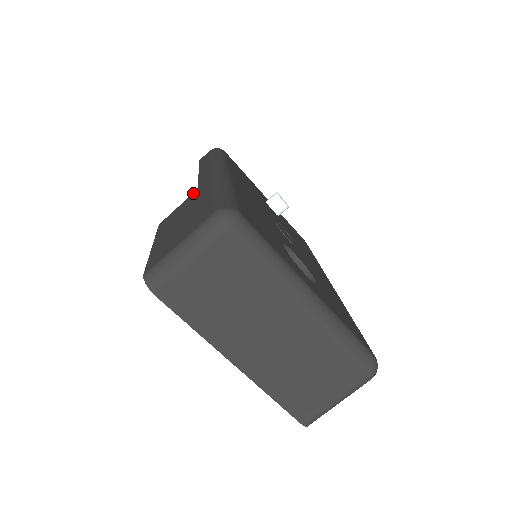
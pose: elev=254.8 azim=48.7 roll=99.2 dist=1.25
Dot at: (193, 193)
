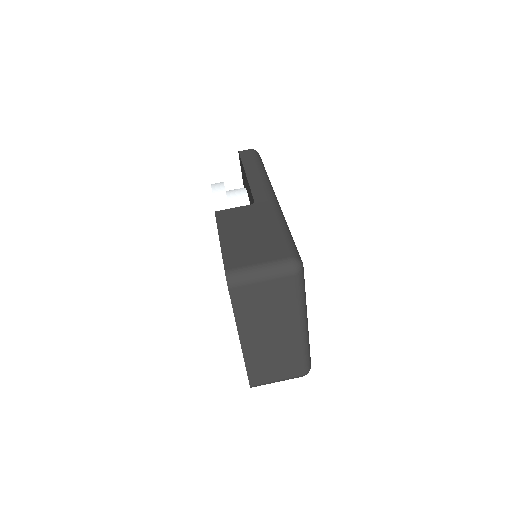
Dot at: (251, 205)
